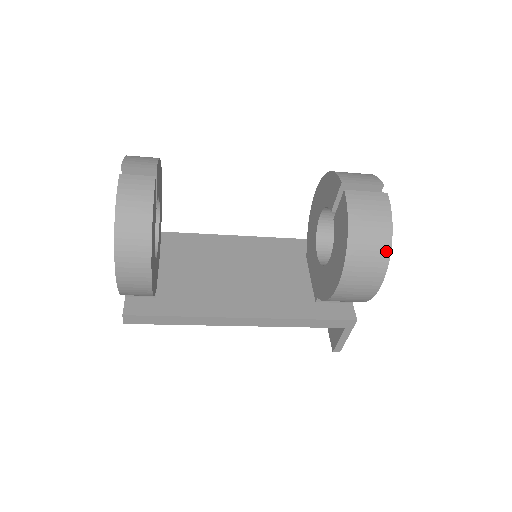
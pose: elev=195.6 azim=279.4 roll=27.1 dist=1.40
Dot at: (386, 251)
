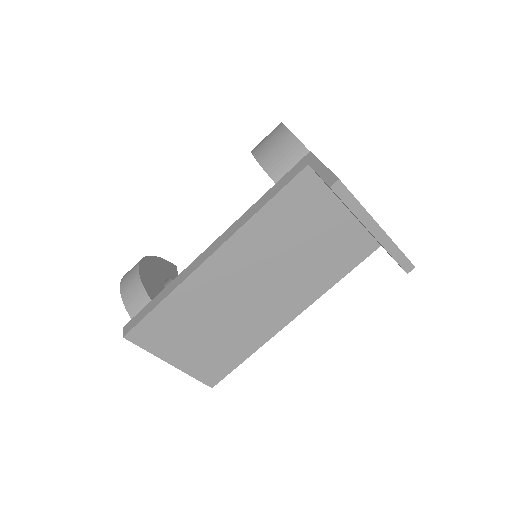
Dot at: occluded
